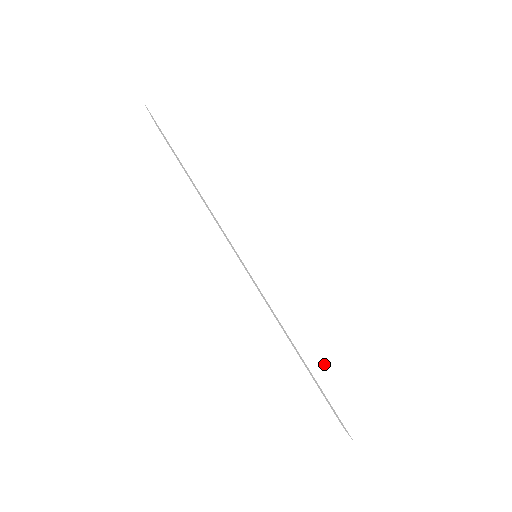
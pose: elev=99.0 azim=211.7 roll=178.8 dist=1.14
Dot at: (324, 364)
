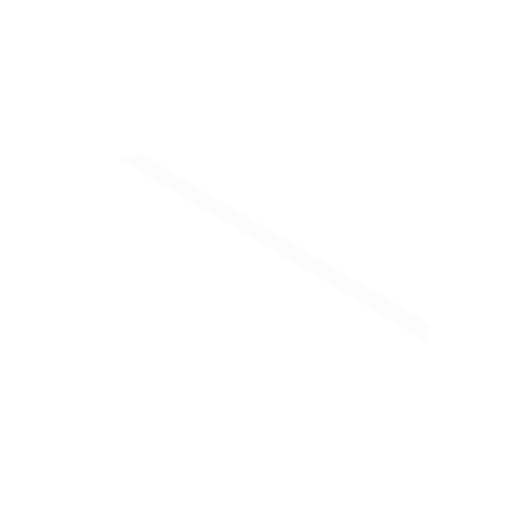
Dot at: (363, 297)
